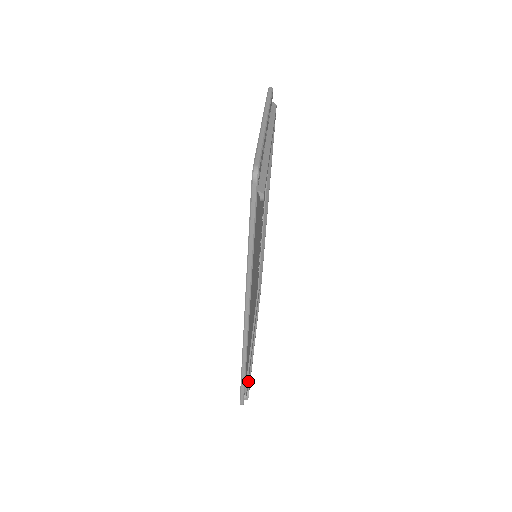
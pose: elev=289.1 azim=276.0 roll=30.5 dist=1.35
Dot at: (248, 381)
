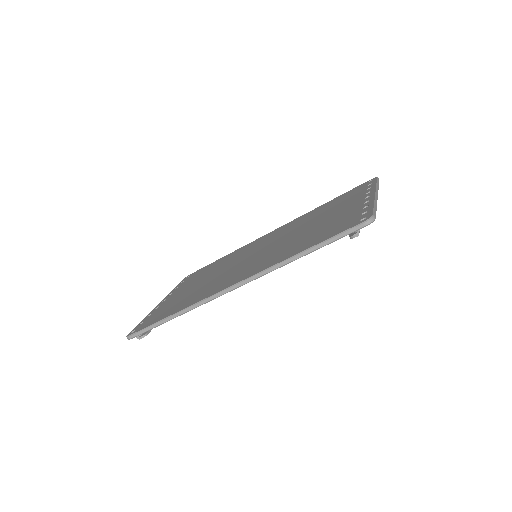
Dot at: occluded
